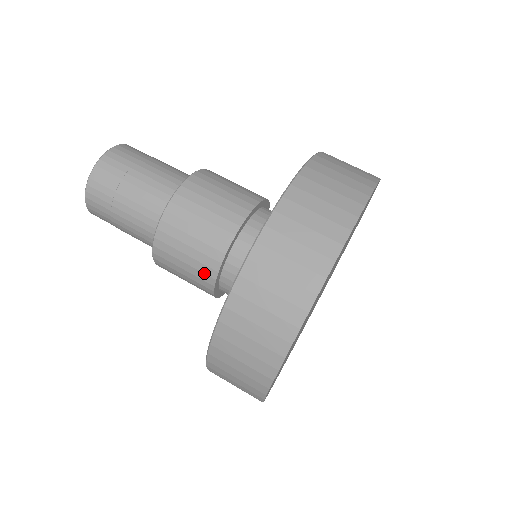
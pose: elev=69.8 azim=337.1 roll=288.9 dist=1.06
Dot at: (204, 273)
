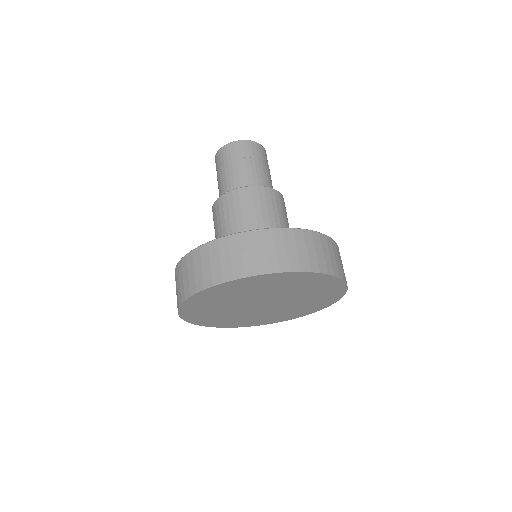
Dot at: (226, 230)
